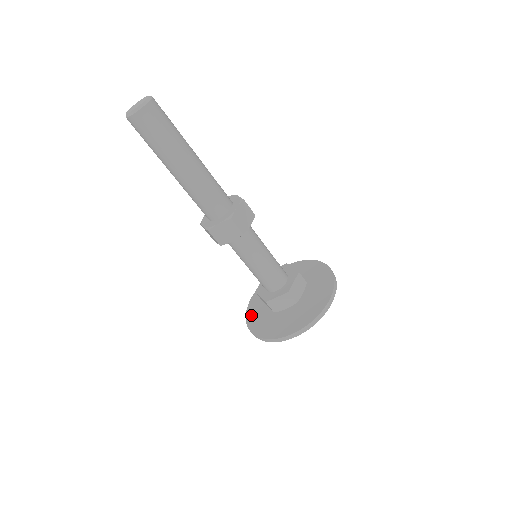
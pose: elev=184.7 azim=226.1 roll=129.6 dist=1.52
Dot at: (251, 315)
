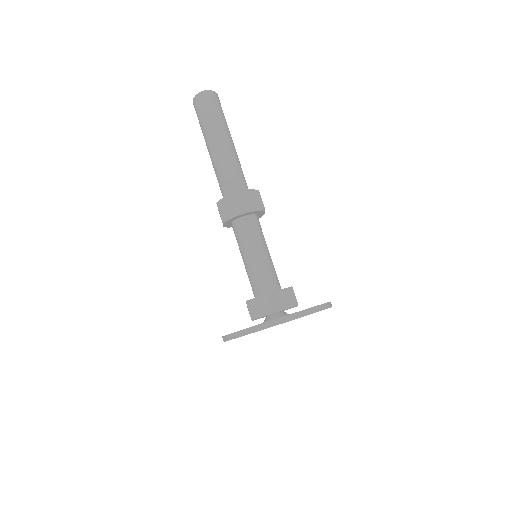
Dot at: occluded
